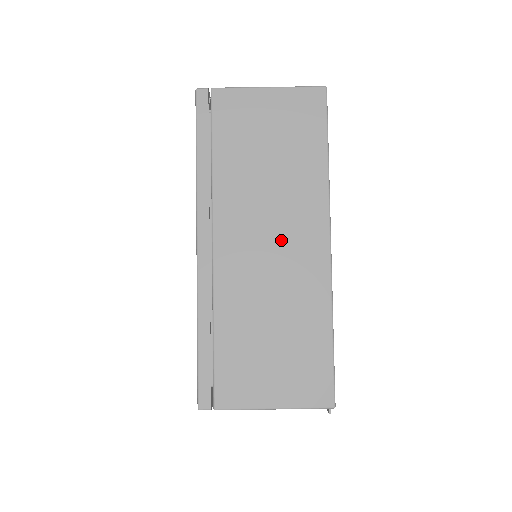
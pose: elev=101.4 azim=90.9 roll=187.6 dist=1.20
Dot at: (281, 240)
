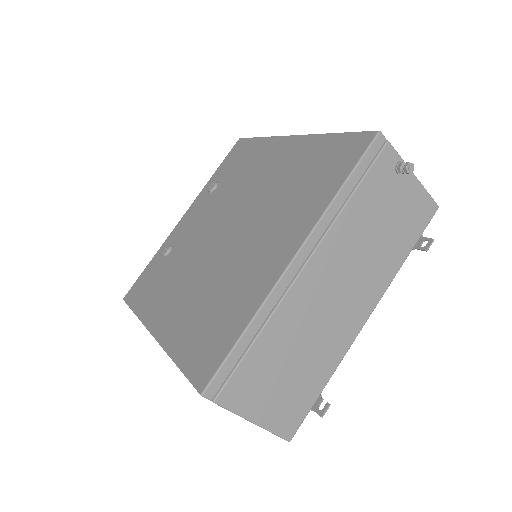
Dot at: occluded
